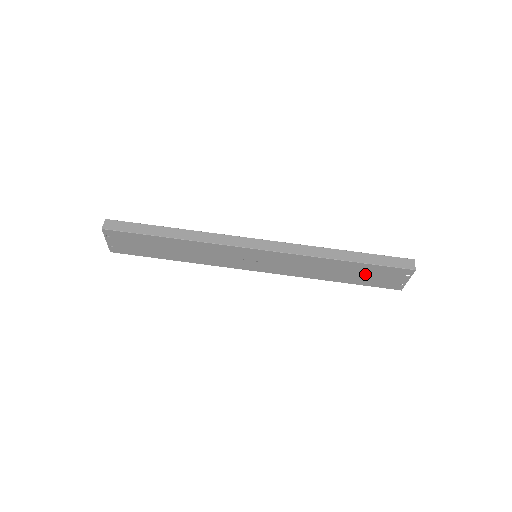
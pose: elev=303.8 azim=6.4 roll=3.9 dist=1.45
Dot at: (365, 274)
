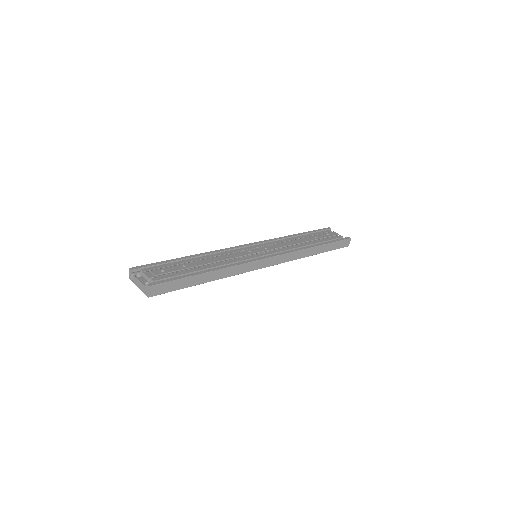
Dot at: occluded
